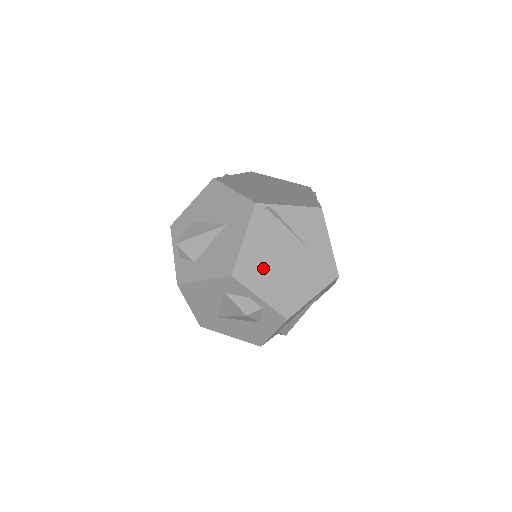
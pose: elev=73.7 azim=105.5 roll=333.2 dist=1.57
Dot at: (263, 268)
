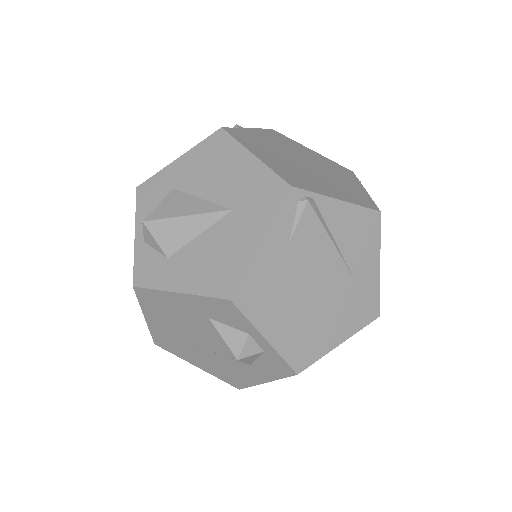
Dot at: (280, 292)
